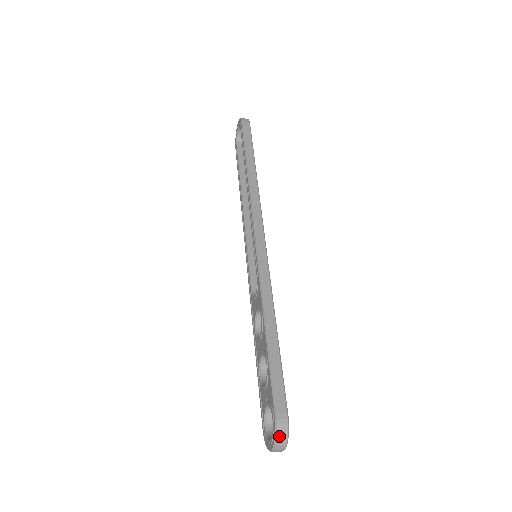
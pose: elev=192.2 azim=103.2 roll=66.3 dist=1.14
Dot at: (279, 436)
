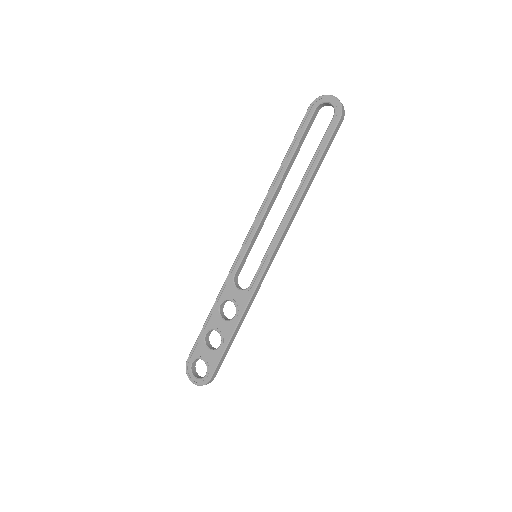
Dot at: occluded
